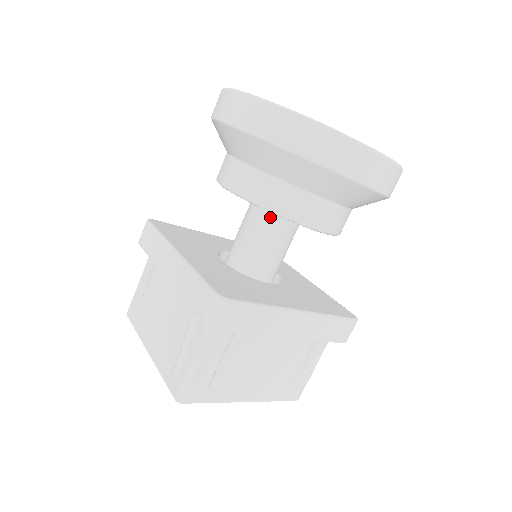
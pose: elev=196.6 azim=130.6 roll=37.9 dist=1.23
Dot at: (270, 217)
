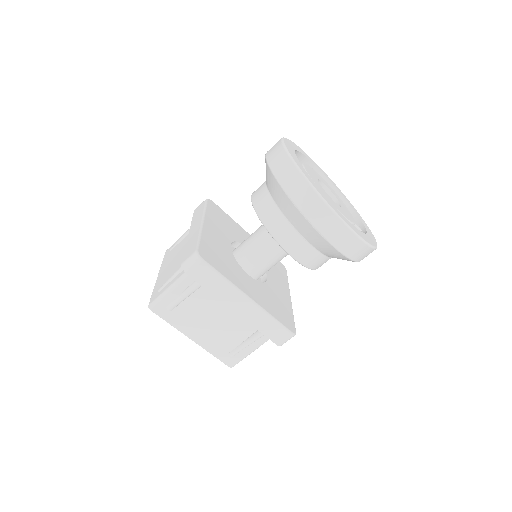
Dot at: occluded
